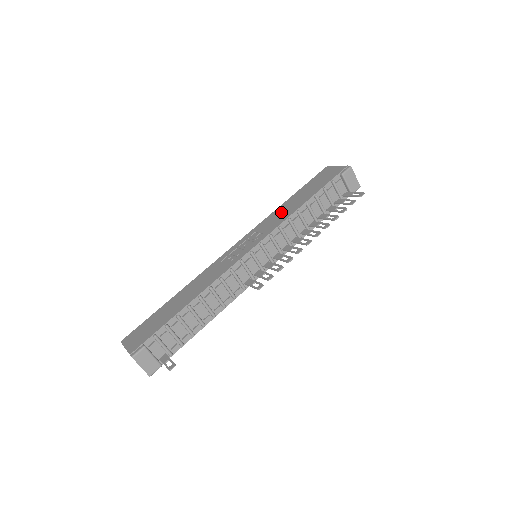
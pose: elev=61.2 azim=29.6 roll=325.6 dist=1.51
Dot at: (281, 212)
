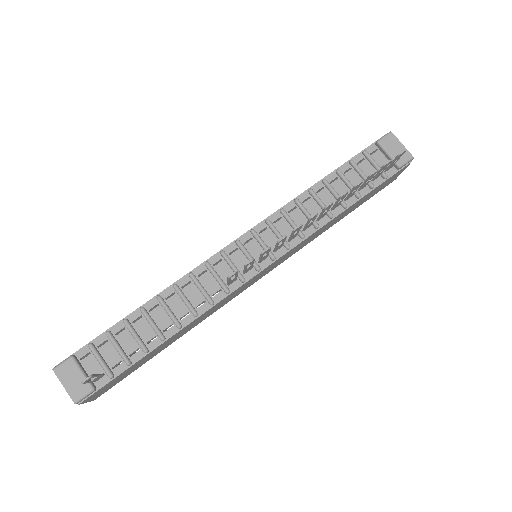
Dot at: occluded
